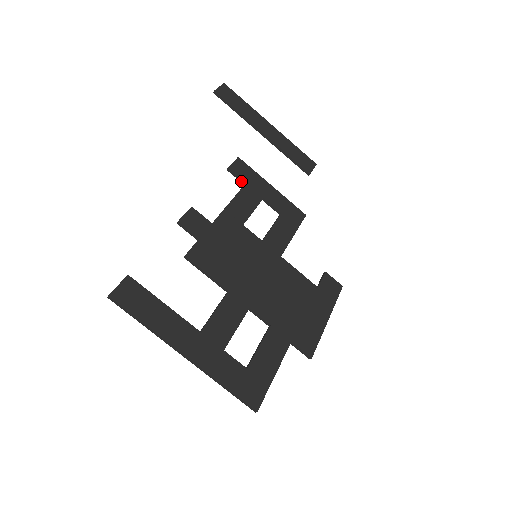
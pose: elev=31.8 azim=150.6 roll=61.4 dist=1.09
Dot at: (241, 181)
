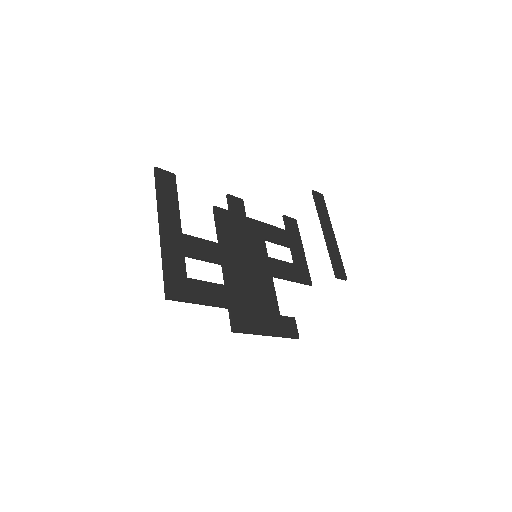
Dot at: (286, 228)
